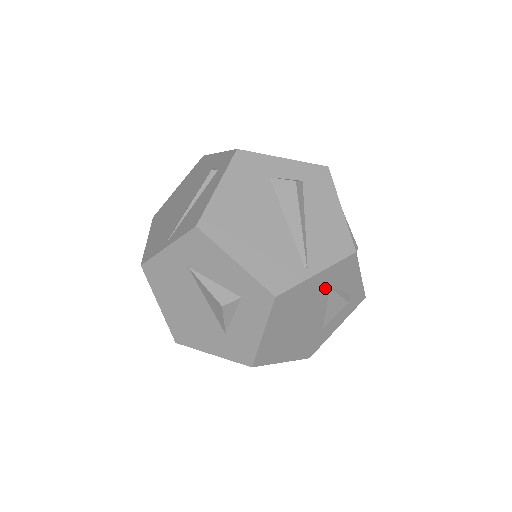
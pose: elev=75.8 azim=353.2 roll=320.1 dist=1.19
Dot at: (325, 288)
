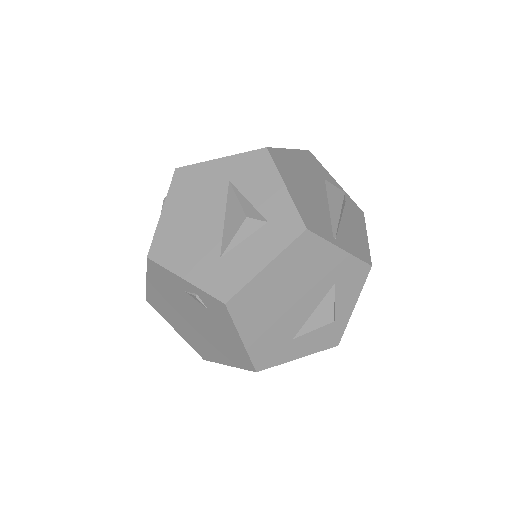
Dot at: (332, 279)
